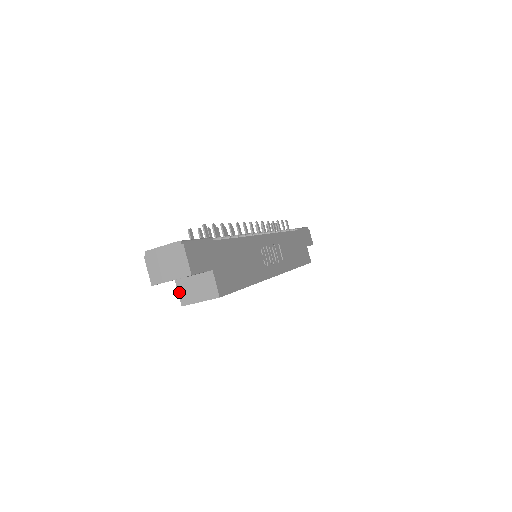
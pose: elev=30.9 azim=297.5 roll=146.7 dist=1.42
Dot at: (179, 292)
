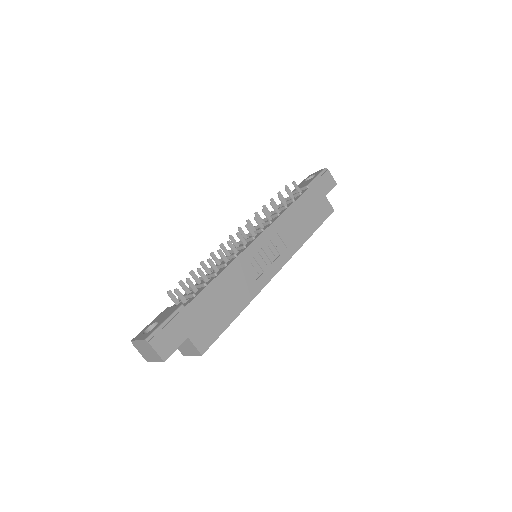
Dot at: occluded
